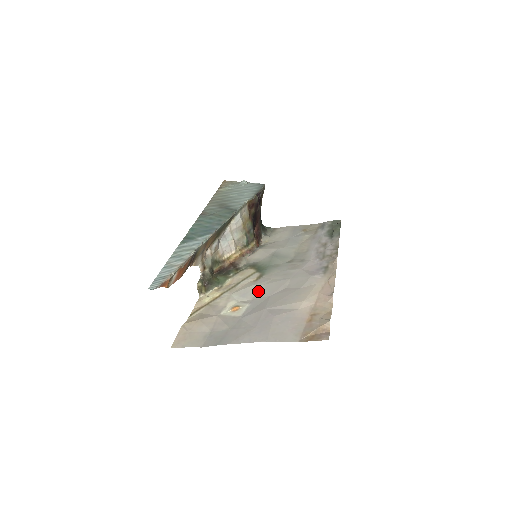
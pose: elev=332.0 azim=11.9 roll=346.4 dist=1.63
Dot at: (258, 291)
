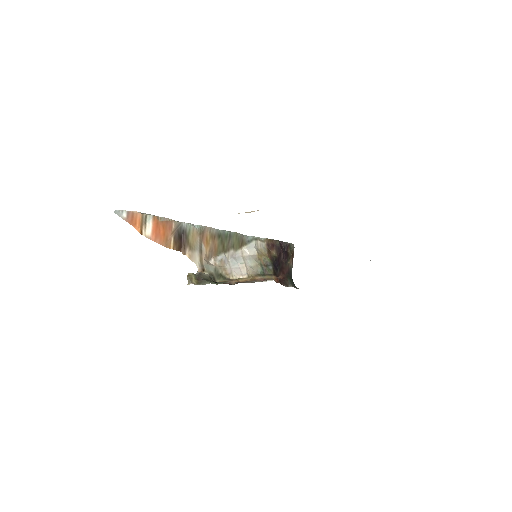
Dot at: occluded
